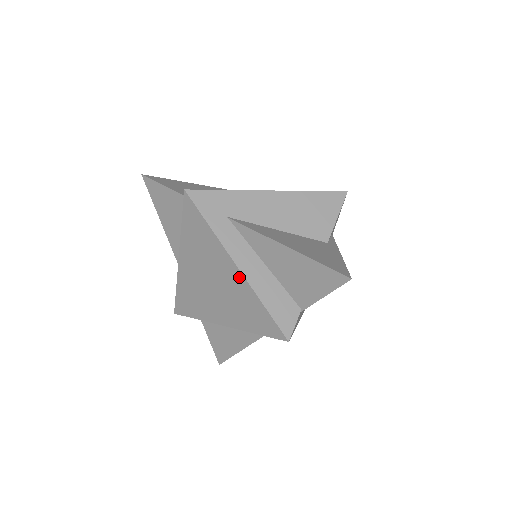
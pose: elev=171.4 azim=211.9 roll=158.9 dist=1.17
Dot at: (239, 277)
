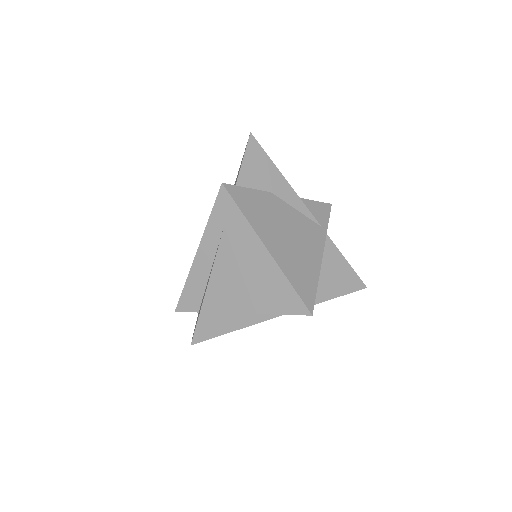
Dot at: (195, 257)
